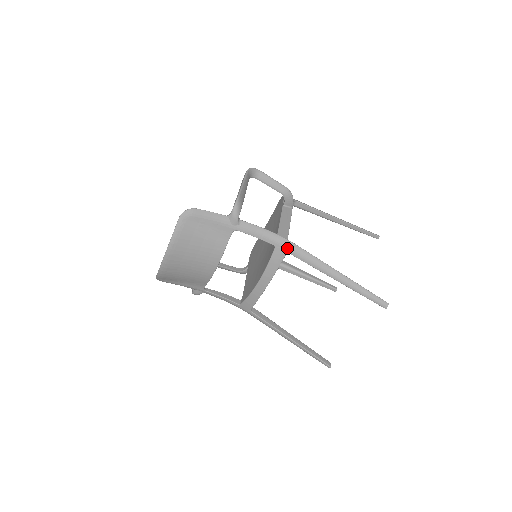
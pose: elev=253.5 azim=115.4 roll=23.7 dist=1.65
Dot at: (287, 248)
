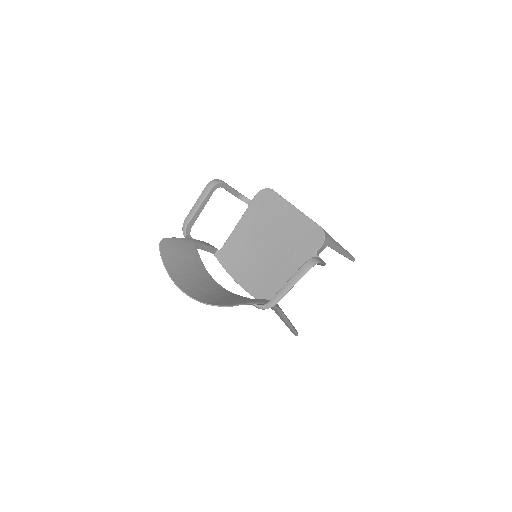
Dot at: (275, 311)
